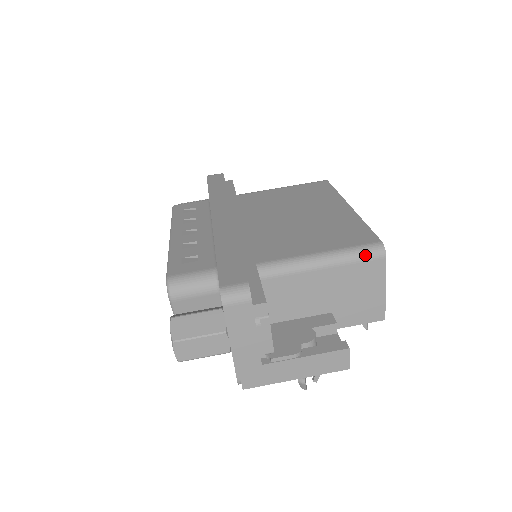
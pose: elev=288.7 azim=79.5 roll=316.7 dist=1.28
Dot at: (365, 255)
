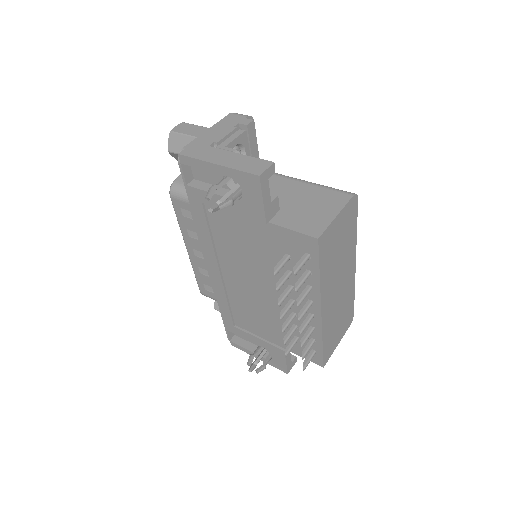
Dot at: (338, 189)
